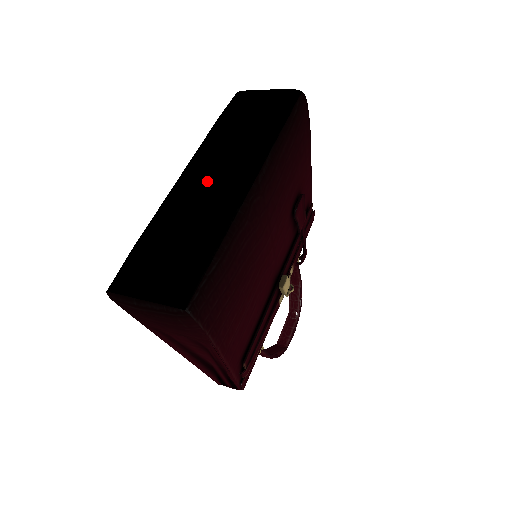
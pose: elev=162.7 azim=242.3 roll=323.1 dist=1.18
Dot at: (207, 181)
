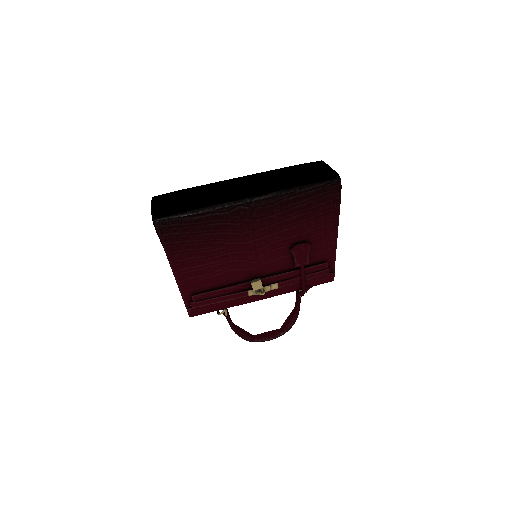
Dot at: (238, 185)
